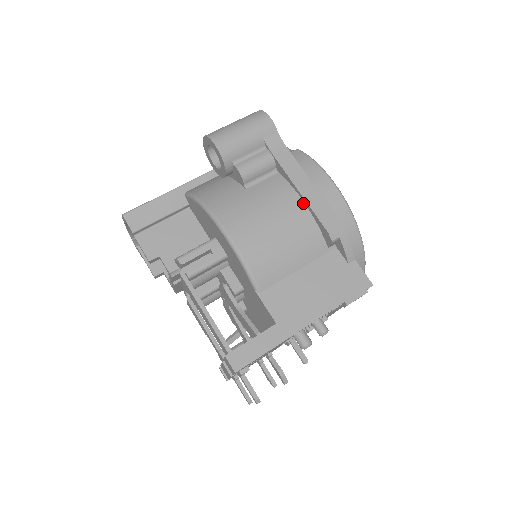
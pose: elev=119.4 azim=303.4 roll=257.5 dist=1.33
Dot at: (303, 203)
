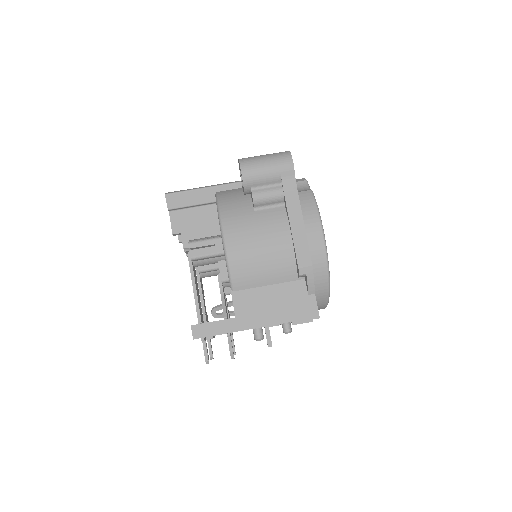
Dot at: (291, 238)
